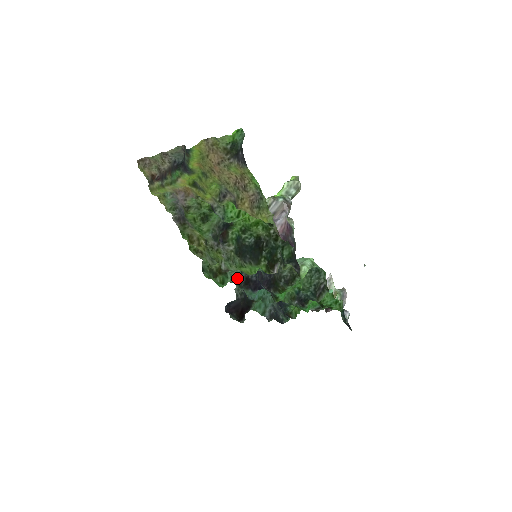
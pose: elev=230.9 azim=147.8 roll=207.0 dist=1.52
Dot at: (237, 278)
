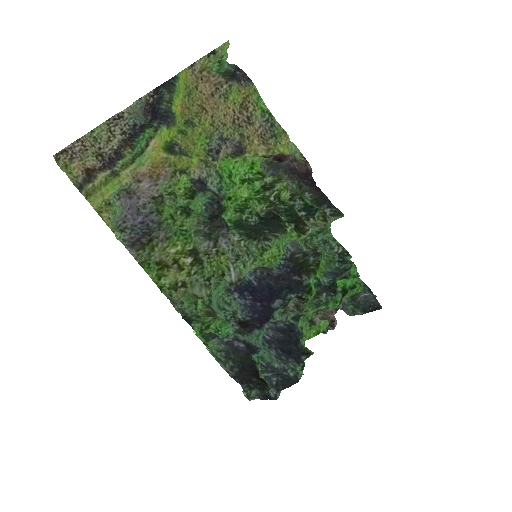
Dot at: occluded
